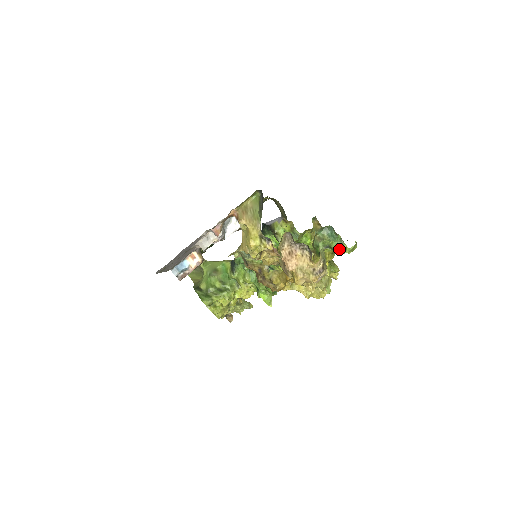
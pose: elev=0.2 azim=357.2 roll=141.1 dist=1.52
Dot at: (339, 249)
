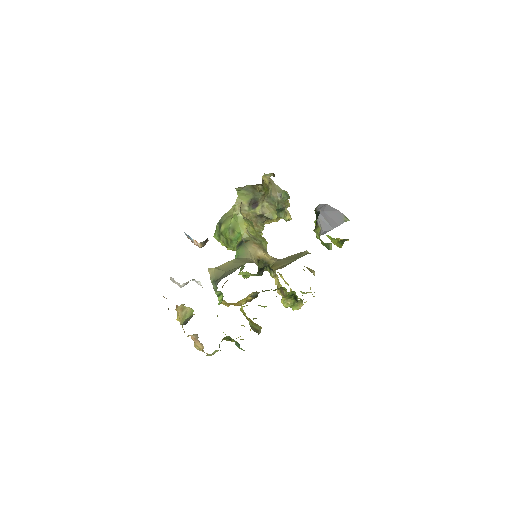
Dot at: occluded
